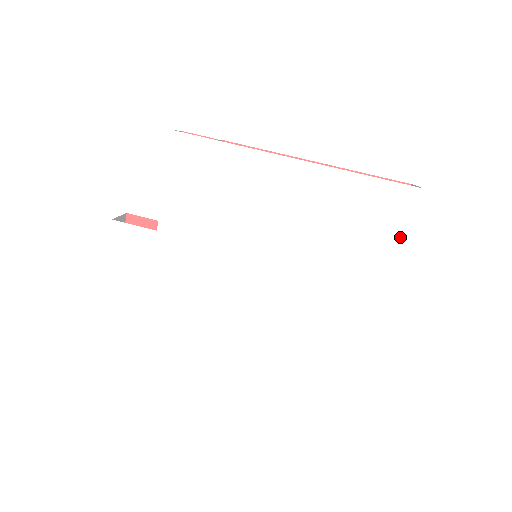
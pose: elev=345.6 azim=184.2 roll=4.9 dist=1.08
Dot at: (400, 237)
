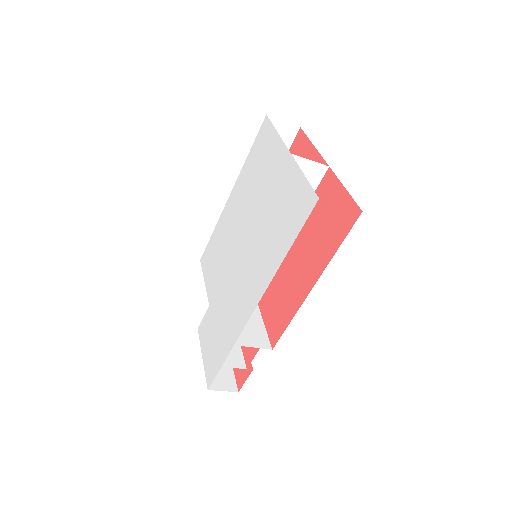
Dot at: (273, 138)
